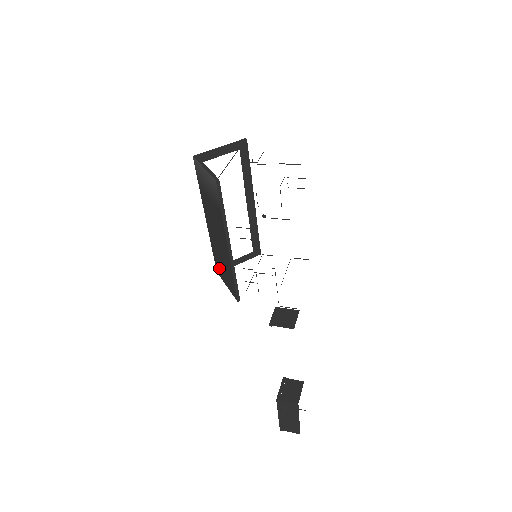
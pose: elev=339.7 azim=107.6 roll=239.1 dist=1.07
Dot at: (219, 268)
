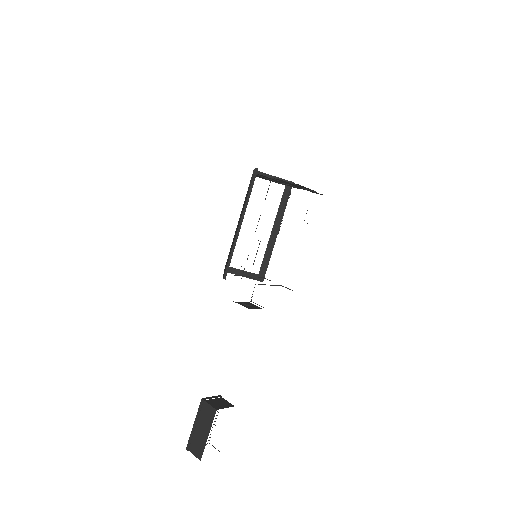
Dot at: occluded
